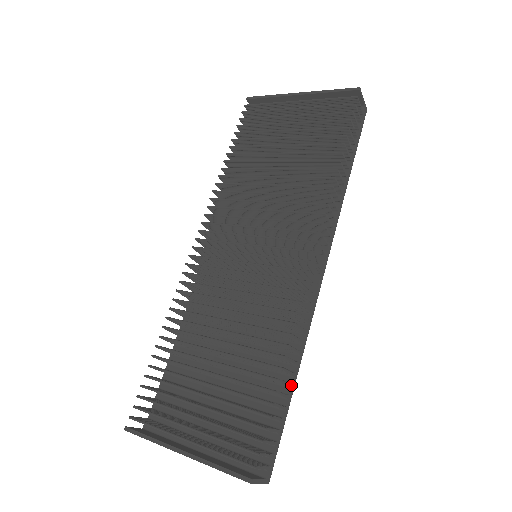
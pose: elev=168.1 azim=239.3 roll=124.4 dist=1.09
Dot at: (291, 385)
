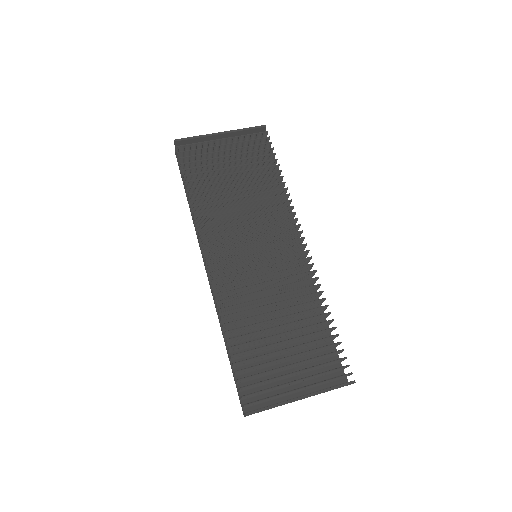
Dot at: occluded
